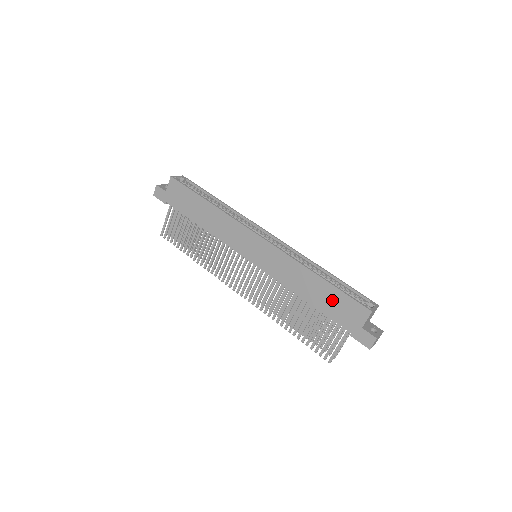
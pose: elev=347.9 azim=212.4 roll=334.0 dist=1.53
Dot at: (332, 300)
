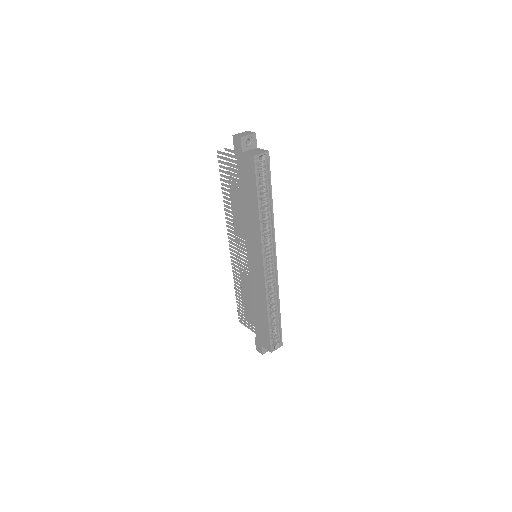
Dot at: (262, 326)
